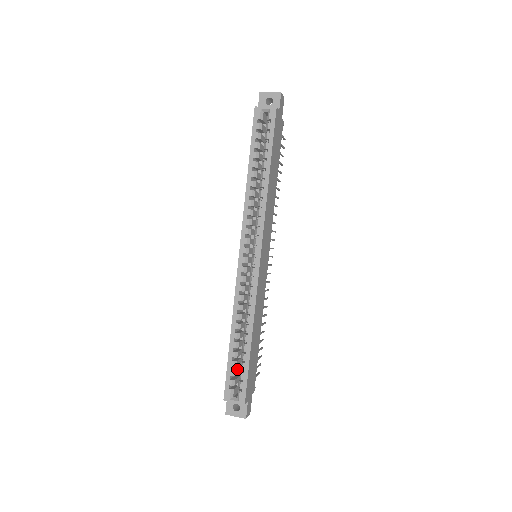
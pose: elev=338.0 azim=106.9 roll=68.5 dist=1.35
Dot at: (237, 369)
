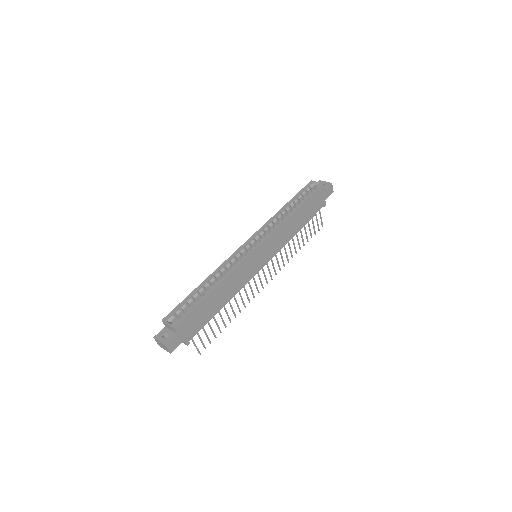
Dot at: occluded
